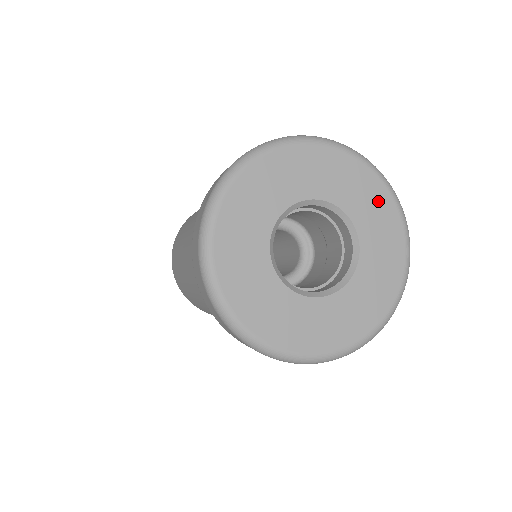
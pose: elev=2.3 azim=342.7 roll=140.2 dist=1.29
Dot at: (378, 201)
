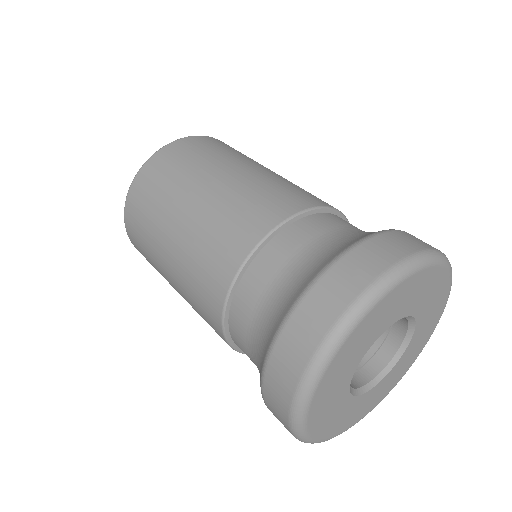
Dot at: (436, 285)
